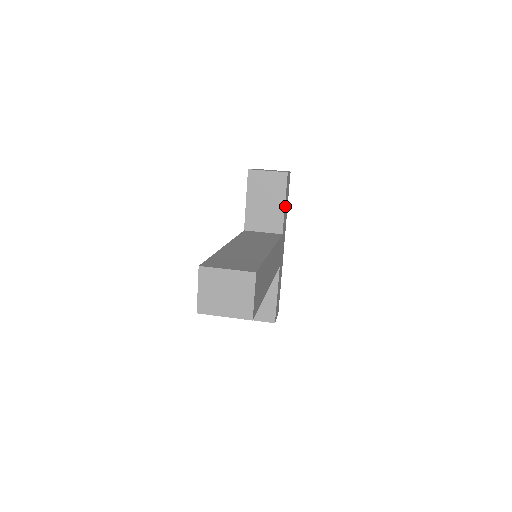
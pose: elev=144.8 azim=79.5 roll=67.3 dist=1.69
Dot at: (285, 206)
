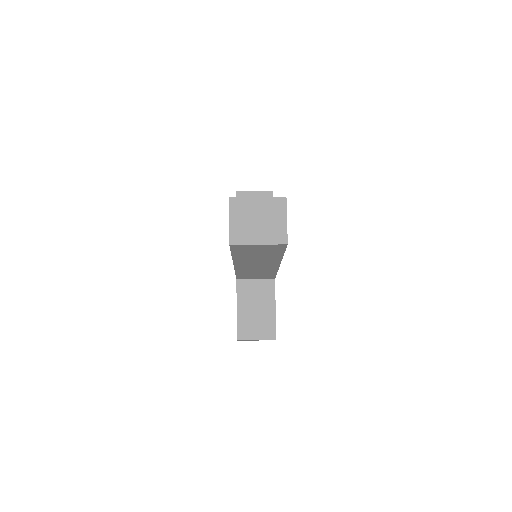
Dot at: occluded
